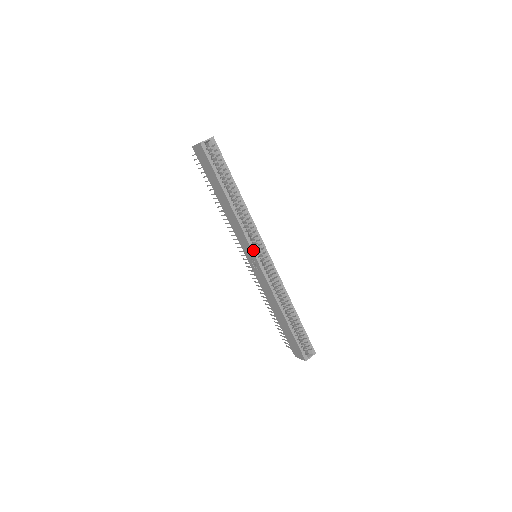
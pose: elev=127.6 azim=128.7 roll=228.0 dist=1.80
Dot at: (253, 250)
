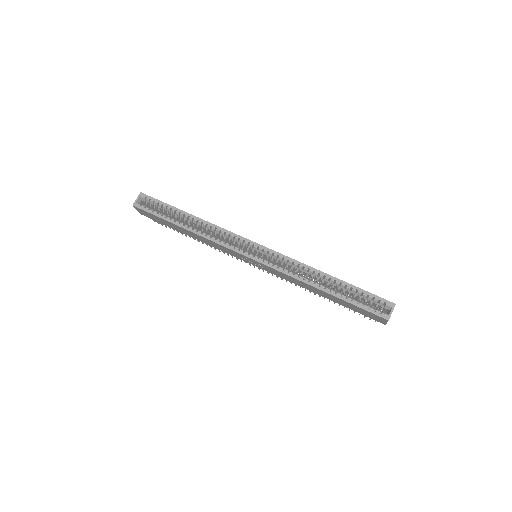
Dot at: (239, 252)
